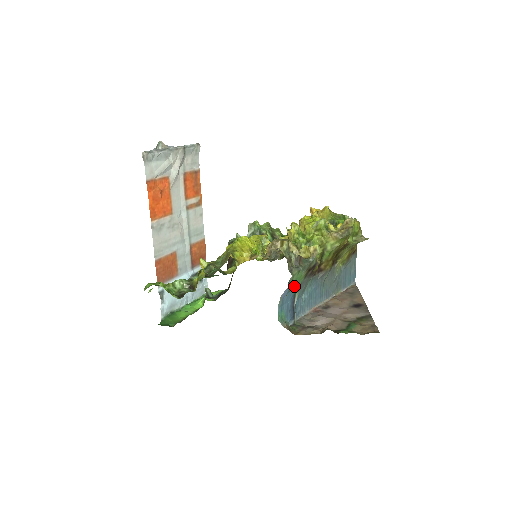
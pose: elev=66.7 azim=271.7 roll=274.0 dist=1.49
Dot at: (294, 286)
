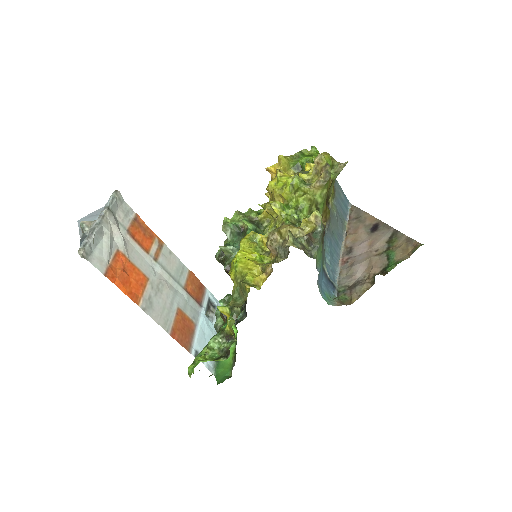
Dot at: (320, 264)
